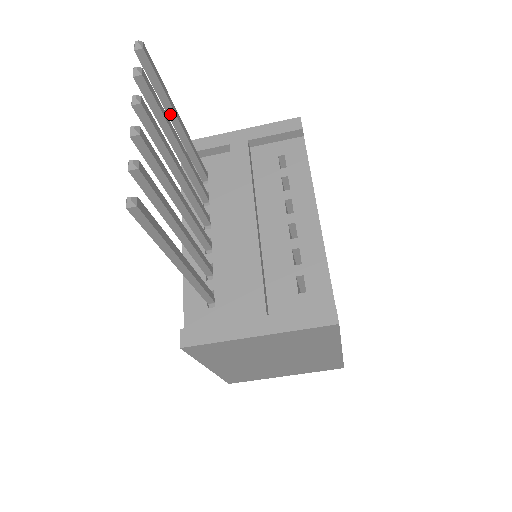
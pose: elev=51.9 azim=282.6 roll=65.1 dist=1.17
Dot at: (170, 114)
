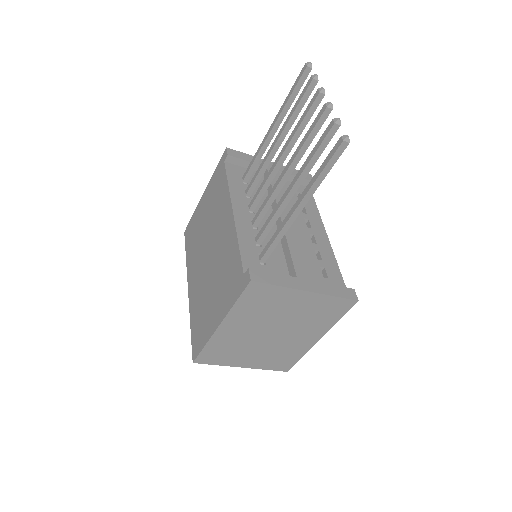
Dot at: (279, 118)
